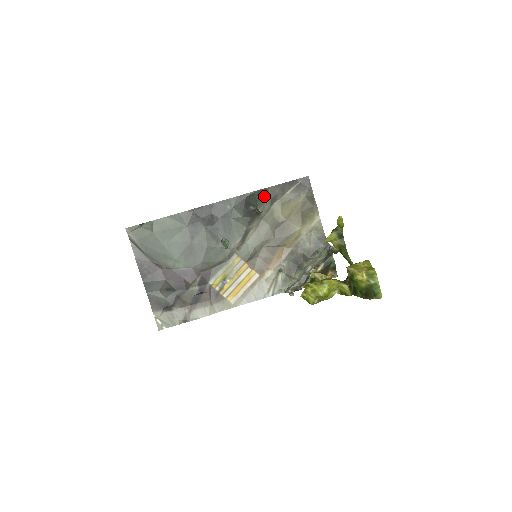
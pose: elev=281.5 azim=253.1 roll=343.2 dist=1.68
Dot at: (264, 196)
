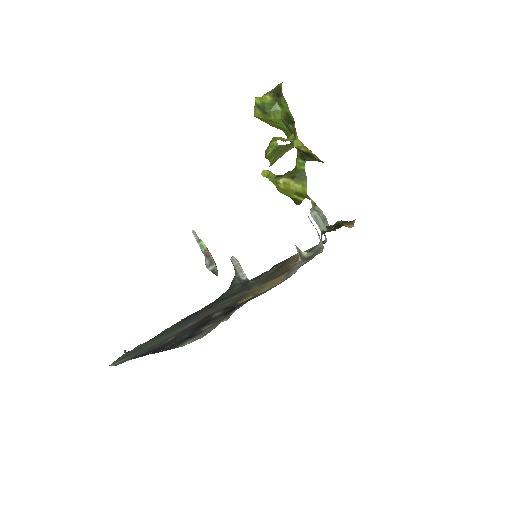
Dot at: occluded
